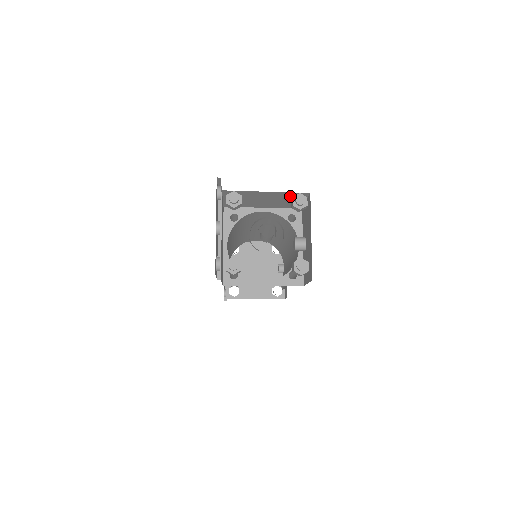
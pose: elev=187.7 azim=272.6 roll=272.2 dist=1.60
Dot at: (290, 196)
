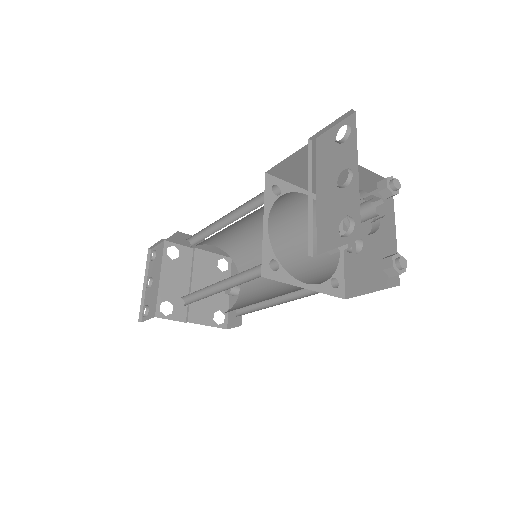
Dot at: (364, 180)
